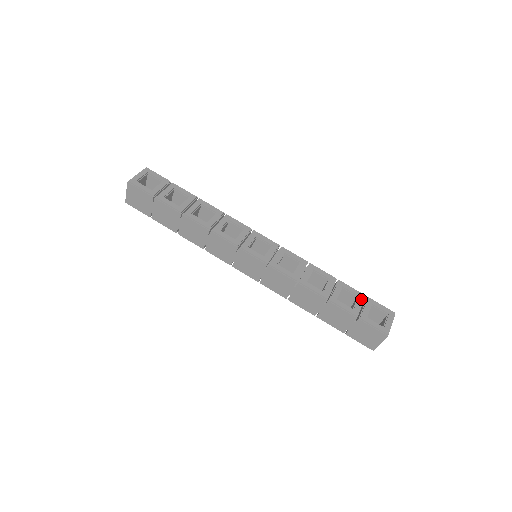
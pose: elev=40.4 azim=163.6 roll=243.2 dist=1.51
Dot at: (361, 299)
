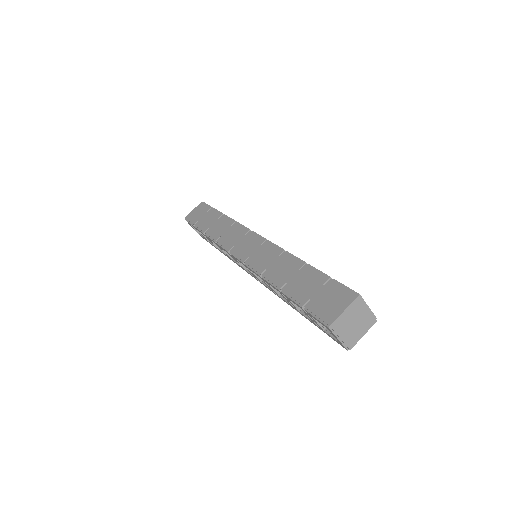
Dot at: occluded
